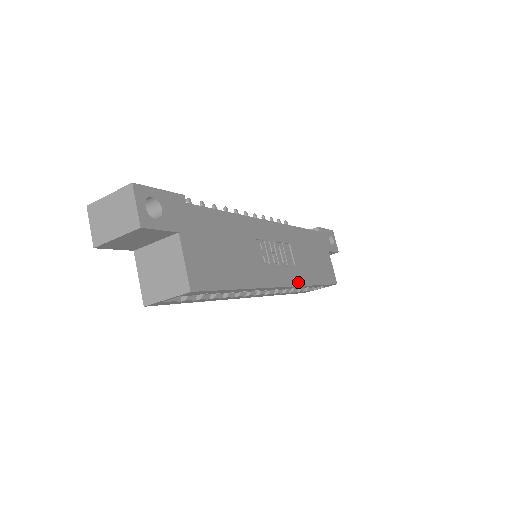
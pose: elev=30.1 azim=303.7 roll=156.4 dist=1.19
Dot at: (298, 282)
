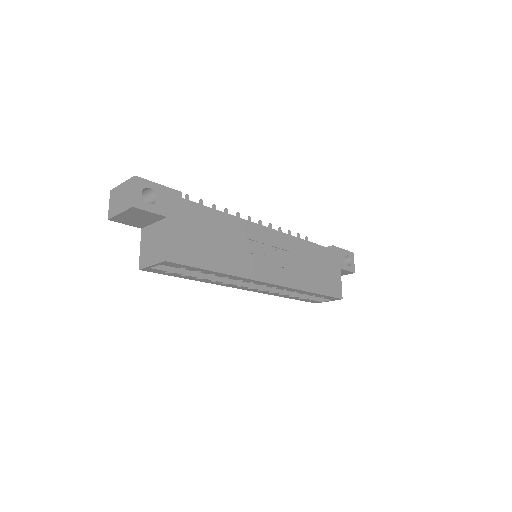
Dot at: (289, 284)
